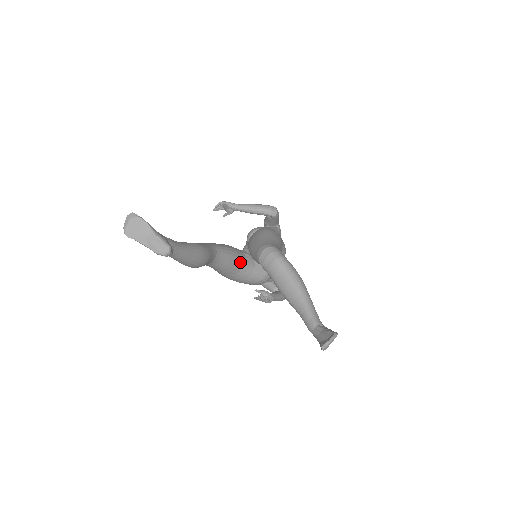
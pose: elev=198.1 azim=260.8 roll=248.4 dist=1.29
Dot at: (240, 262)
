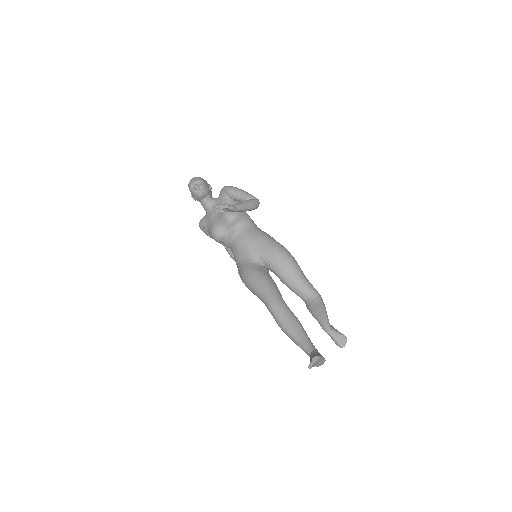
Dot at: occluded
